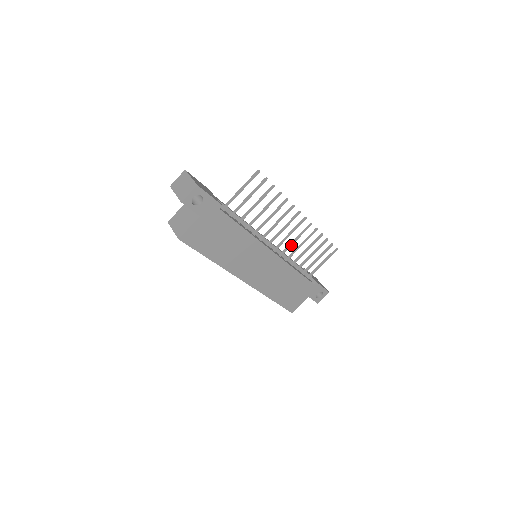
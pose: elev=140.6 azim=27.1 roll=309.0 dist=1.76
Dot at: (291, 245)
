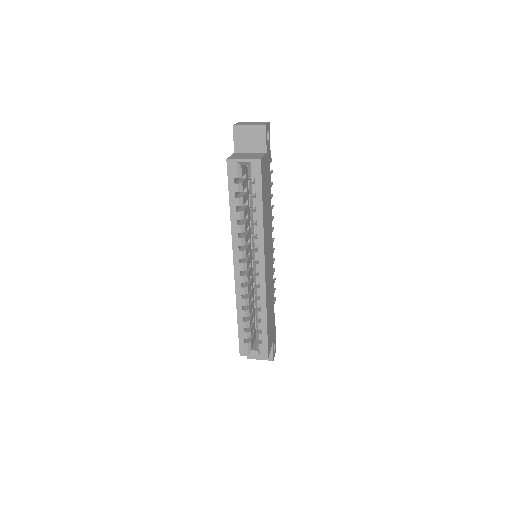
Dot at: occluded
